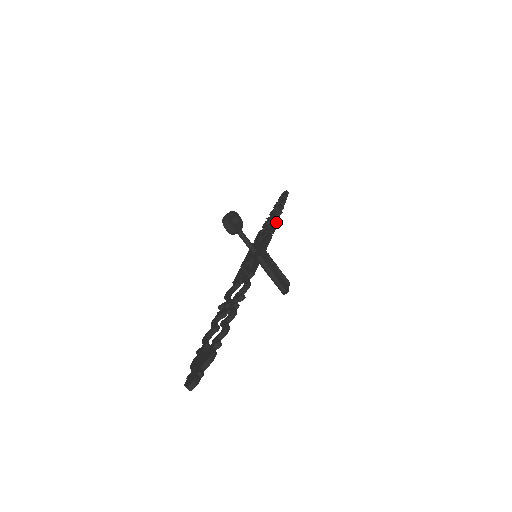
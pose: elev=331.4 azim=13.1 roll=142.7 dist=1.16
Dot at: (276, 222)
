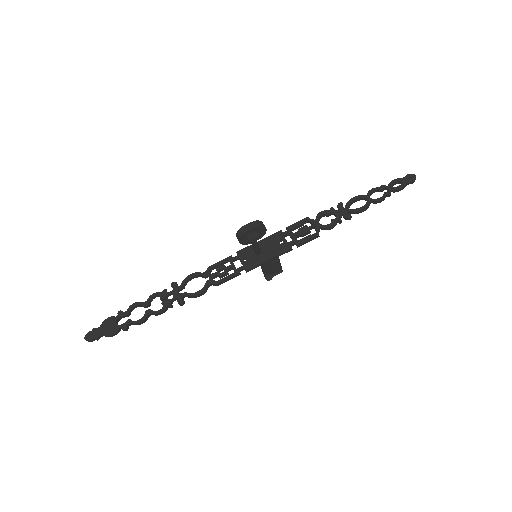
Dot at: occluded
